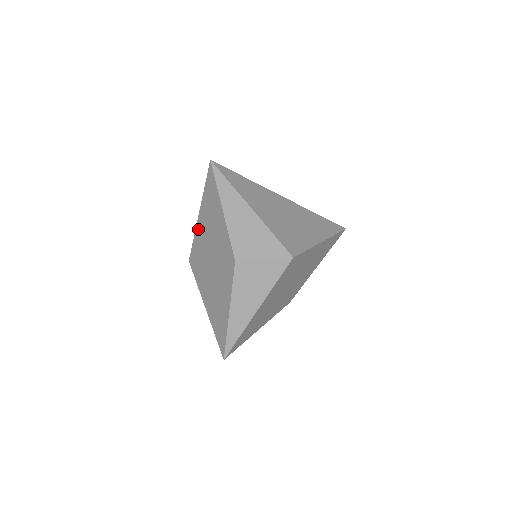
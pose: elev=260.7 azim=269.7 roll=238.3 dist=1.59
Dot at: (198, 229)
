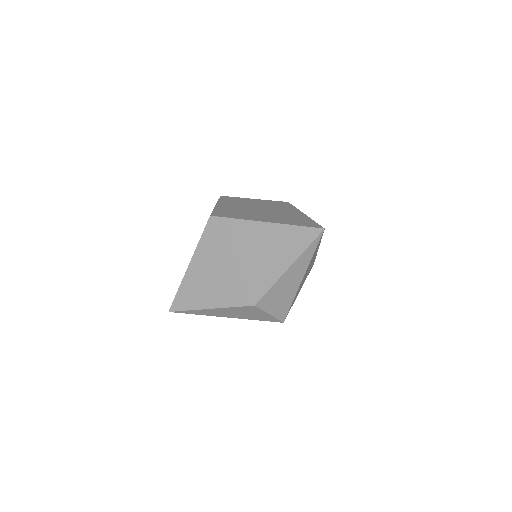
Dot at: (249, 226)
